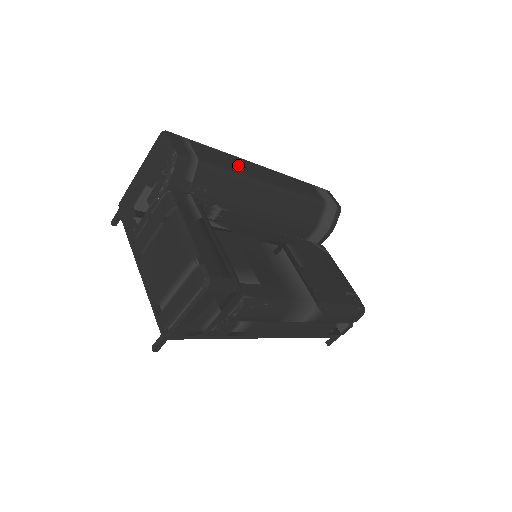
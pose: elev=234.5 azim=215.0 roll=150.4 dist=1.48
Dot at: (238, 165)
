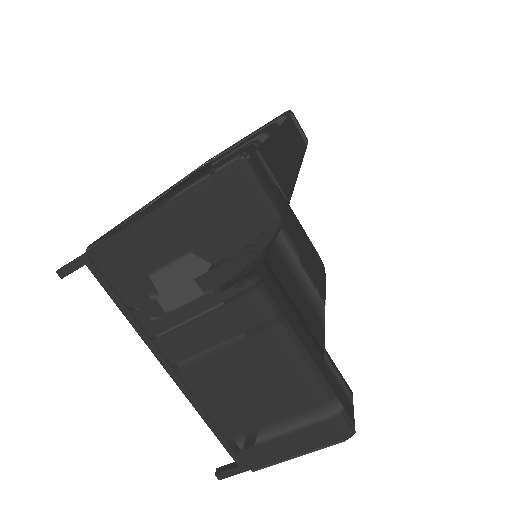
Dot at: (285, 158)
